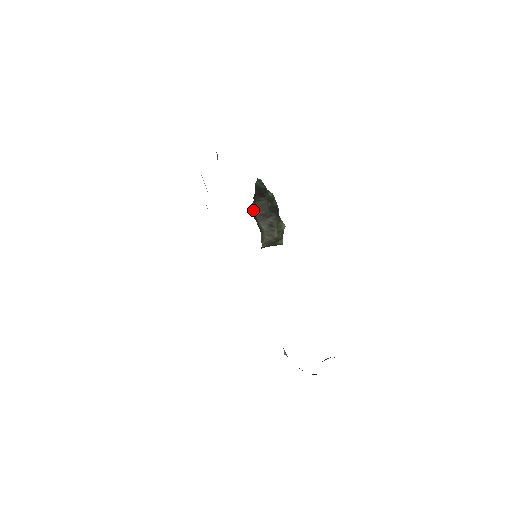
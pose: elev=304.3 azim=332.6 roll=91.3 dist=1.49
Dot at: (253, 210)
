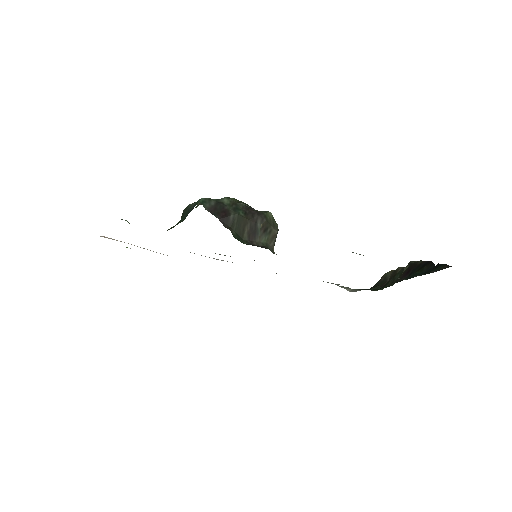
Dot at: (239, 239)
